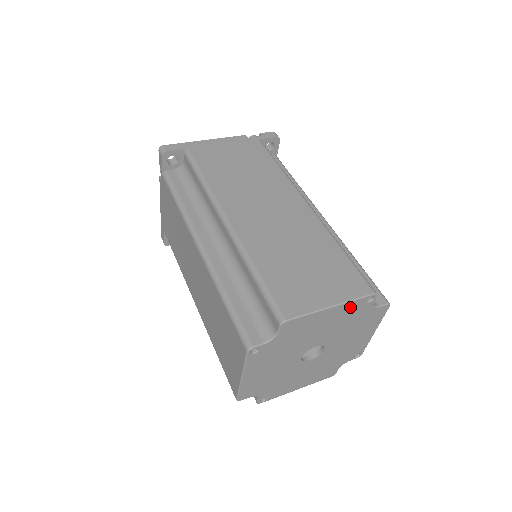
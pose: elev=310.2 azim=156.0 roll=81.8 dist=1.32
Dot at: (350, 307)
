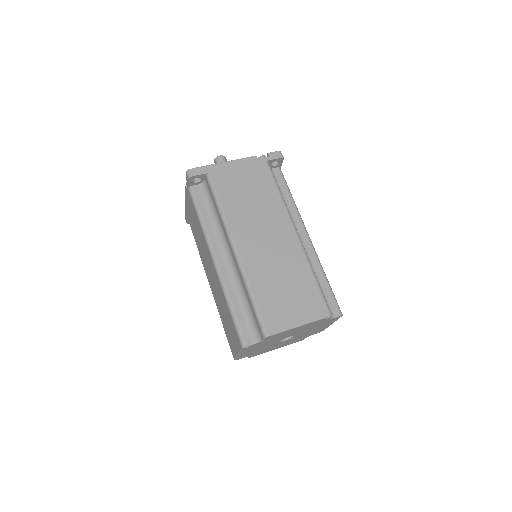
Dot at: (313, 323)
